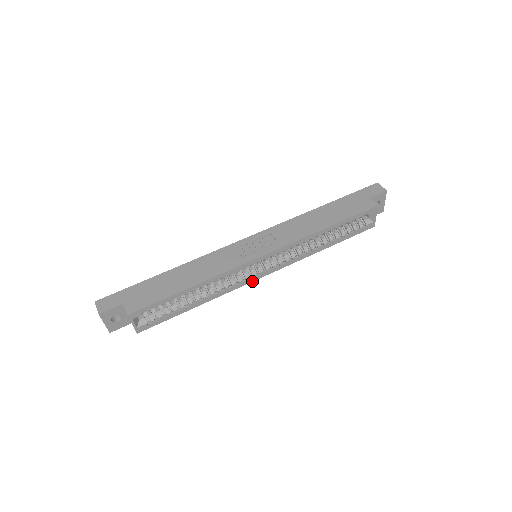
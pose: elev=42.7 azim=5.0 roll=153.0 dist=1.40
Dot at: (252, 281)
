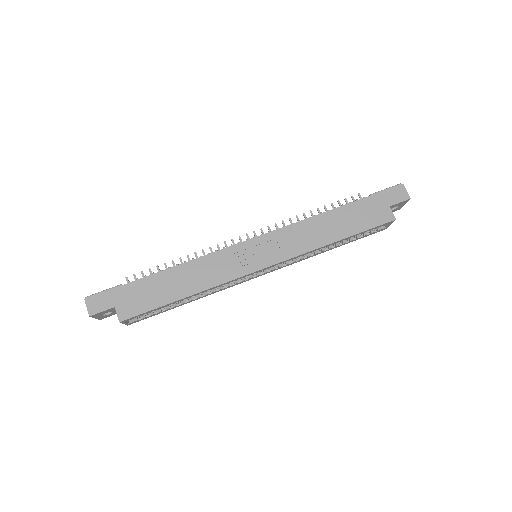
Dot at: (248, 280)
